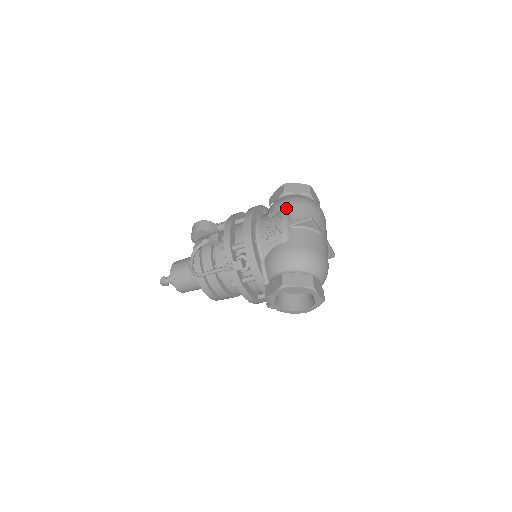
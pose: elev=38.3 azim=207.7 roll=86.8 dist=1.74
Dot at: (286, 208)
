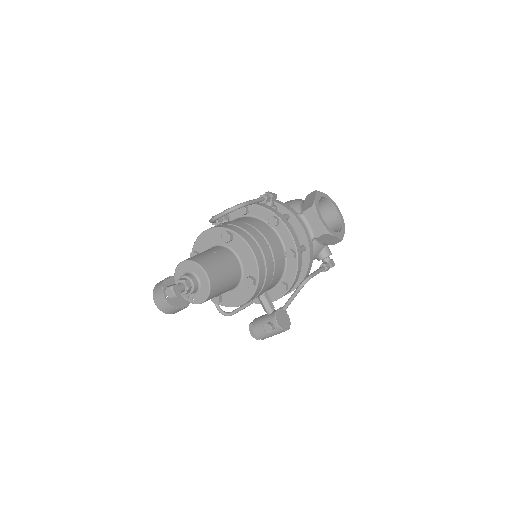
Dot at: occluded
